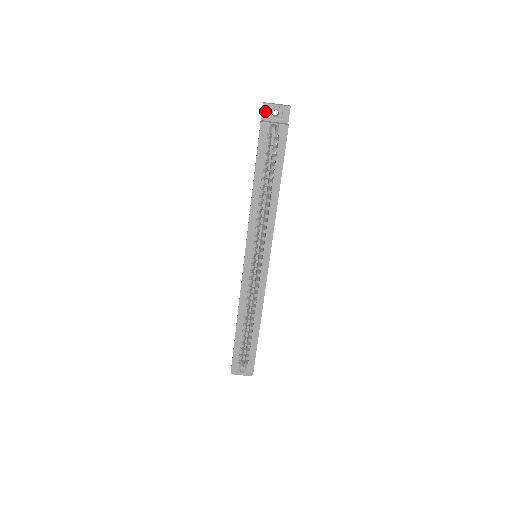
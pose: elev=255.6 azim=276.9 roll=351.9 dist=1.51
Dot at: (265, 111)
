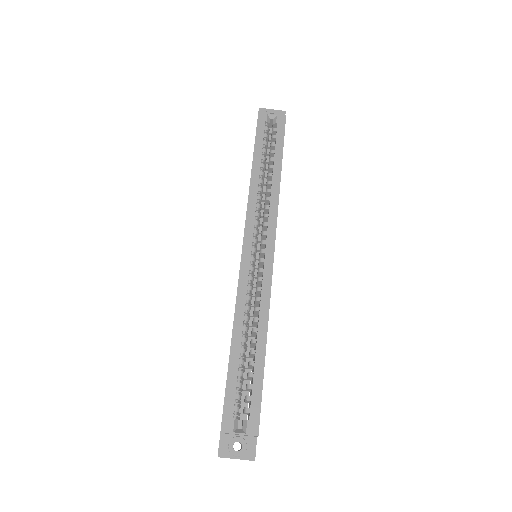
Dot at: occluded
